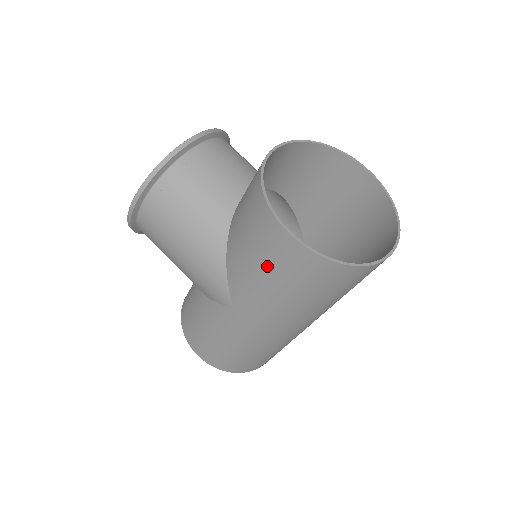
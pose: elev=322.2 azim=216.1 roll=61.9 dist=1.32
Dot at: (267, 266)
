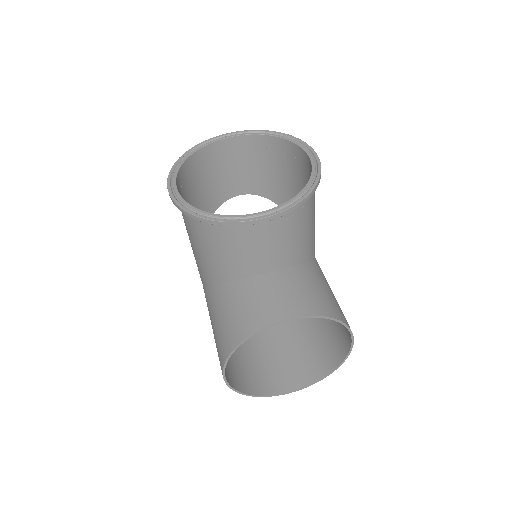
Dot at: occluded
